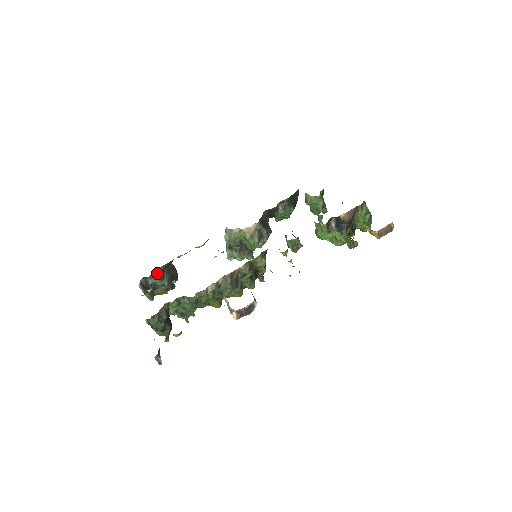
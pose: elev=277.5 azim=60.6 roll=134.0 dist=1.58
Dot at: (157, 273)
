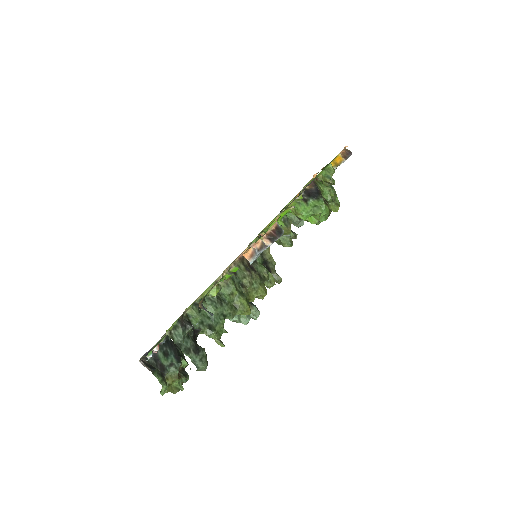
Dot at: occluded
